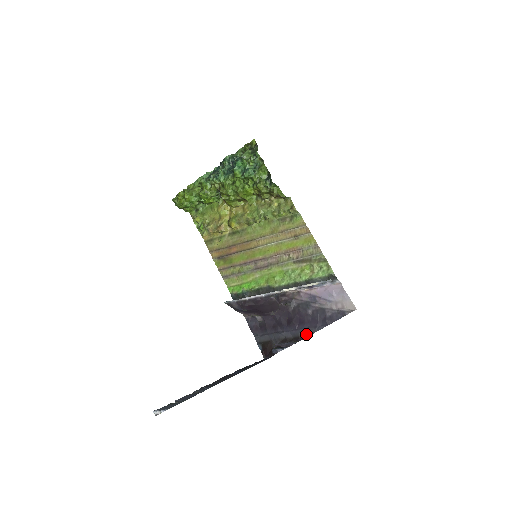
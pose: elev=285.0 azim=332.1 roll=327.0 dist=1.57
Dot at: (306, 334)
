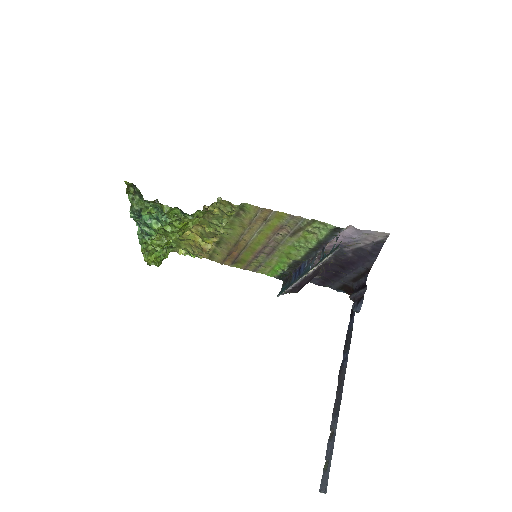
Dot at: (367, 269)
